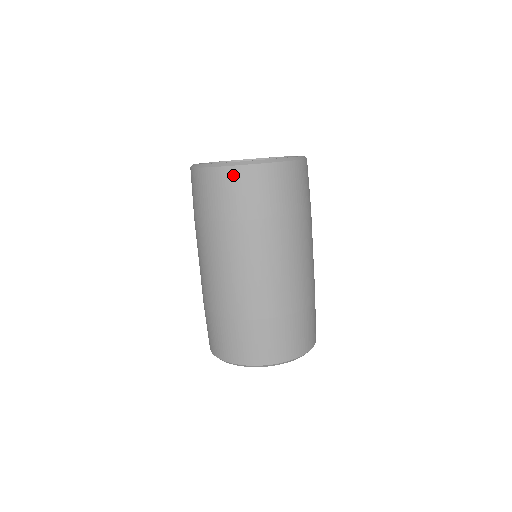
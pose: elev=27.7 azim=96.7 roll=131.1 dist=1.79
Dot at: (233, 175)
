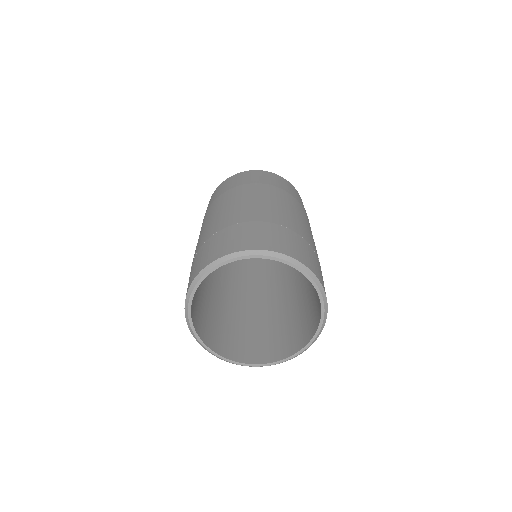
Dot at: (232, 178)
